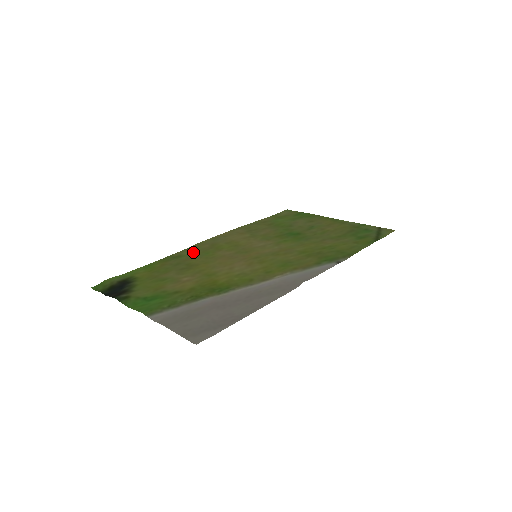
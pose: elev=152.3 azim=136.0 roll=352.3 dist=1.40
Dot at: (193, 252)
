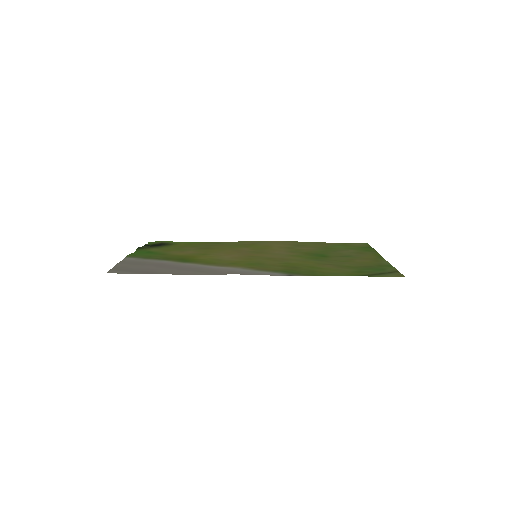
Dot at: (231, 243)
